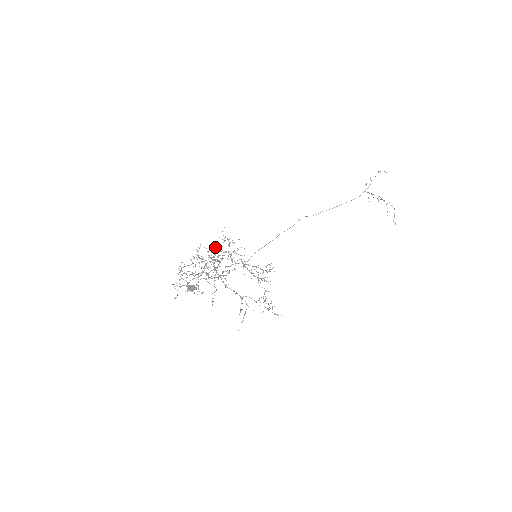
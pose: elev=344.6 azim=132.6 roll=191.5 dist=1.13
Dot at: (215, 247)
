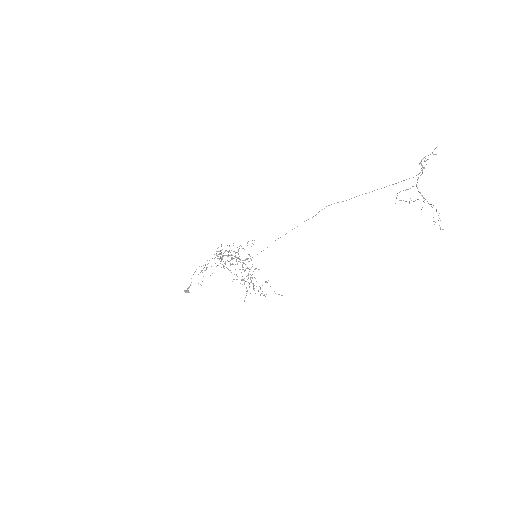
Dot at: occluded
